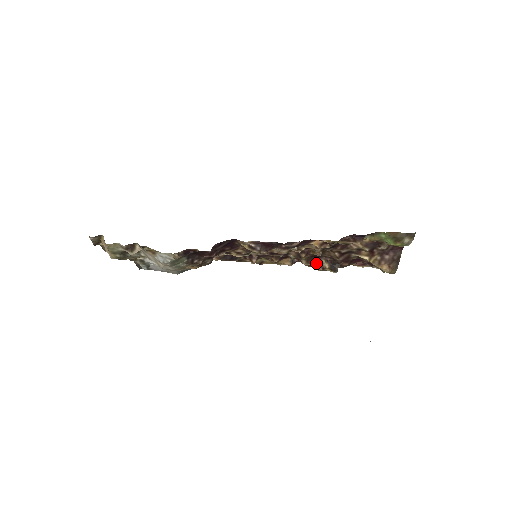
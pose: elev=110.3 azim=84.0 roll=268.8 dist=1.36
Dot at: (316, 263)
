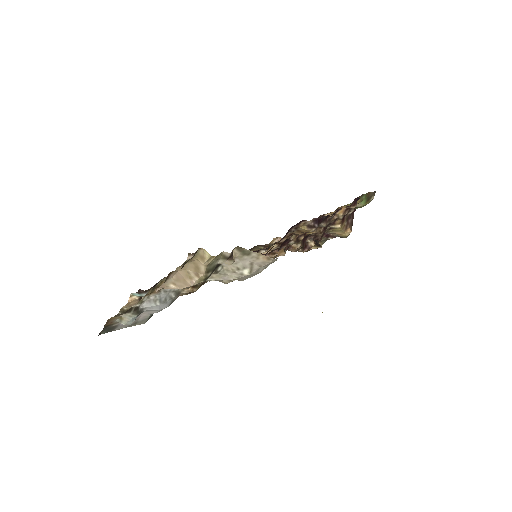
Dot at: (304, 245)
